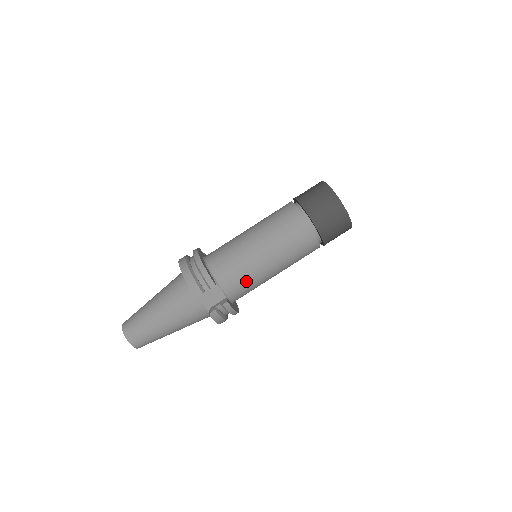
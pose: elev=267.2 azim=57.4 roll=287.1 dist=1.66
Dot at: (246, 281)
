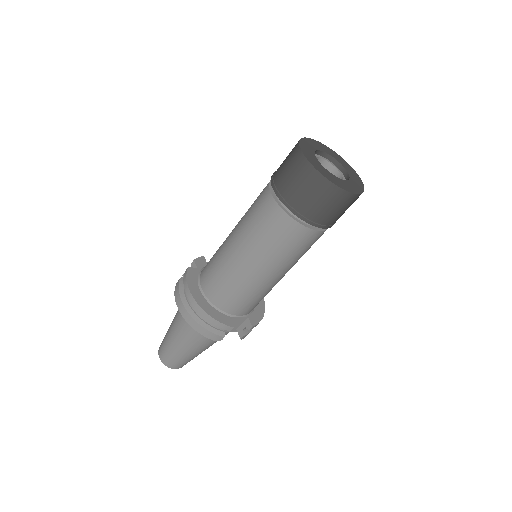
Dot at: (261, 298)
